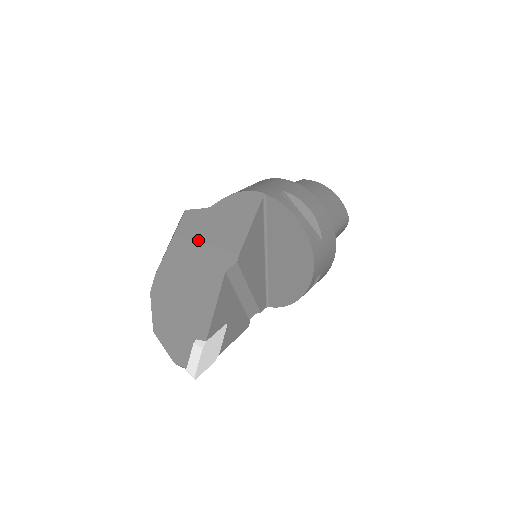
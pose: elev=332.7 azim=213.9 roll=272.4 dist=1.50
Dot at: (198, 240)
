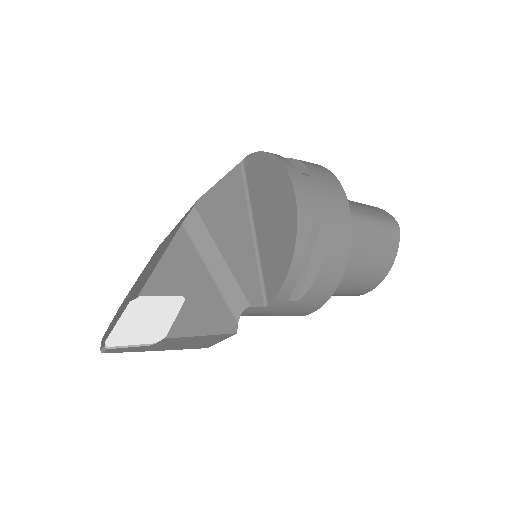
Dot at: occluded
